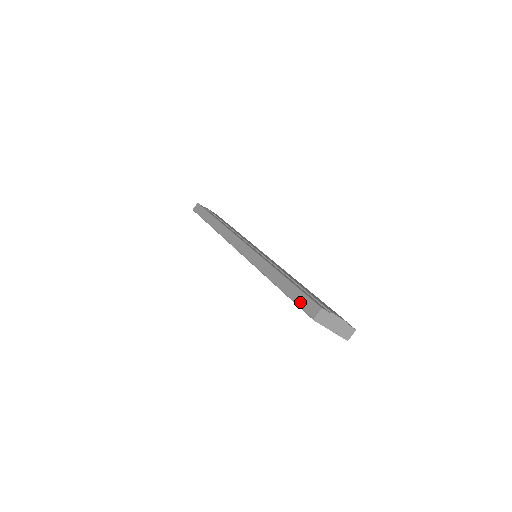
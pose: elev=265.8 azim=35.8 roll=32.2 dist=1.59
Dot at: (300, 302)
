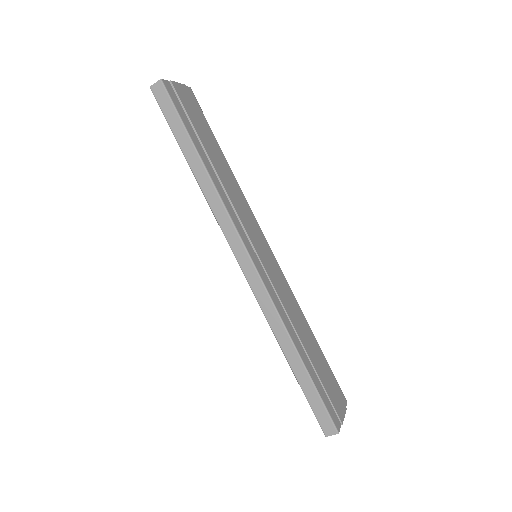
Dot at: (316, 410)
